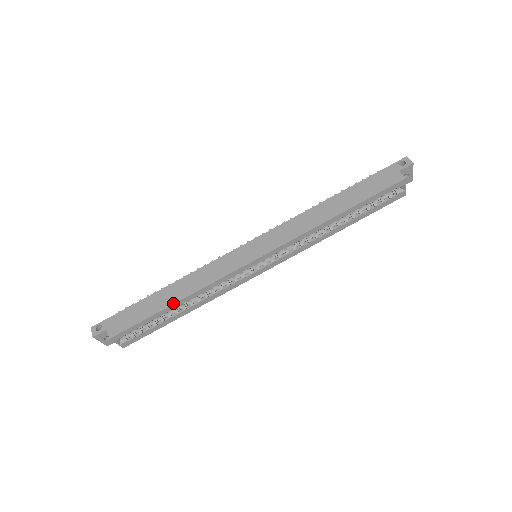
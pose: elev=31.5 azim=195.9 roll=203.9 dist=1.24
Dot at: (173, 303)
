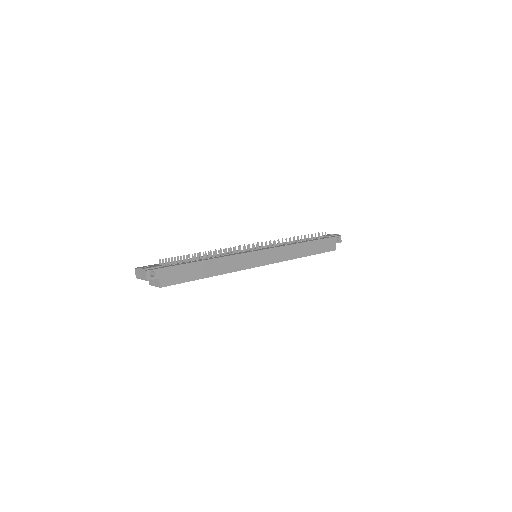
Dot at: (210, 276)
